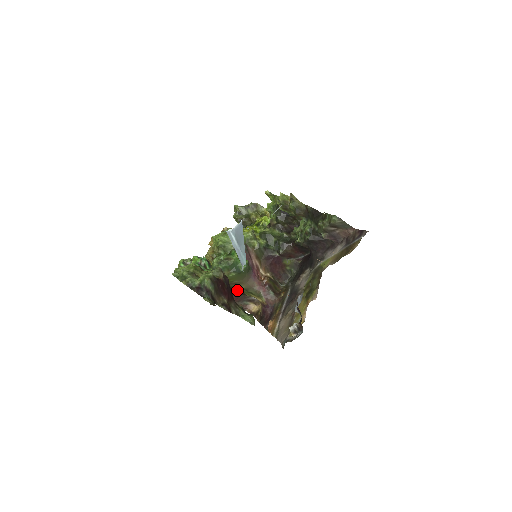
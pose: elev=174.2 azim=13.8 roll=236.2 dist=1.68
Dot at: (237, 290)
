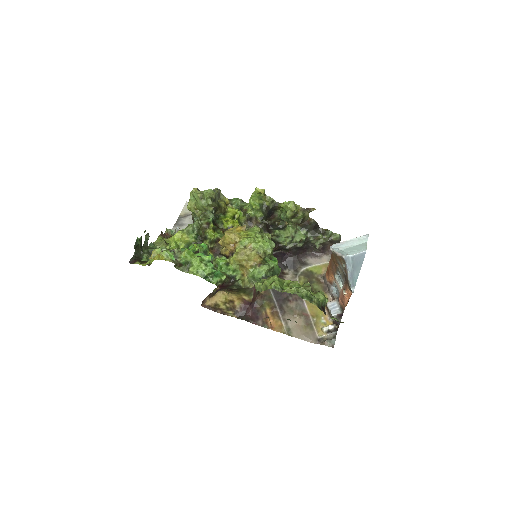
Dot at: (239, 290)
